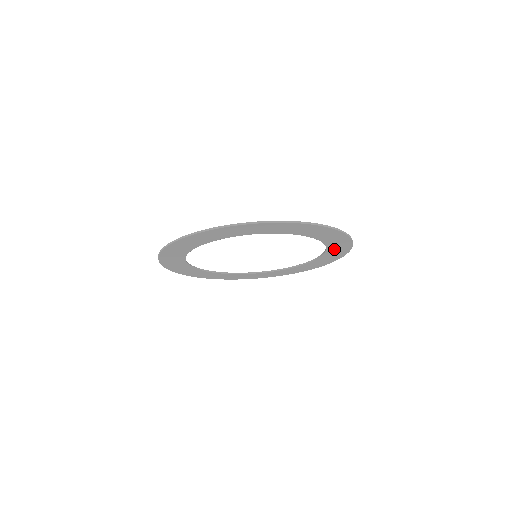
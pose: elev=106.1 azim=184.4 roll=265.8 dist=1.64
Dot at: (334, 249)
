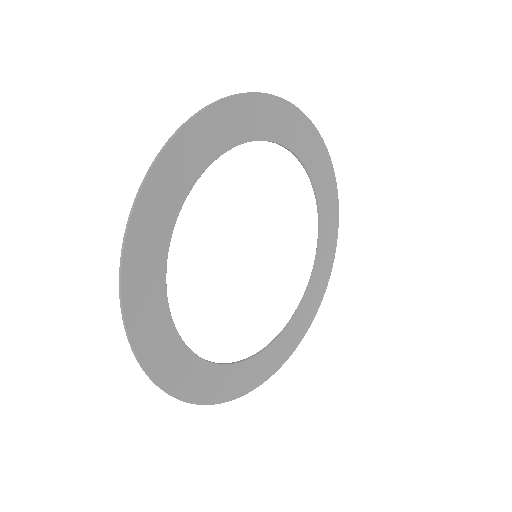
Dot at: (315, 284)
